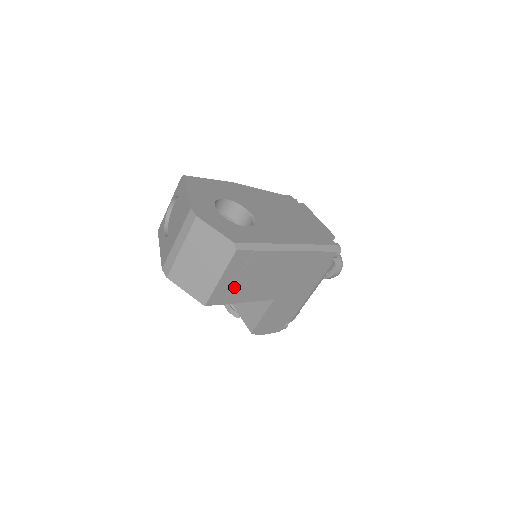
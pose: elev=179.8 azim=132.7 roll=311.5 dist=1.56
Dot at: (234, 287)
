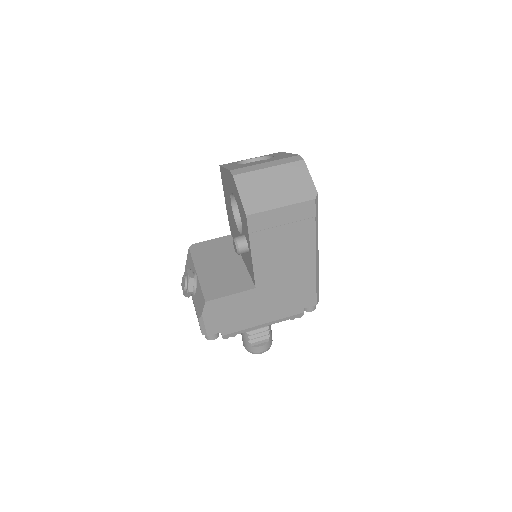
Dot at: (272, 230)
